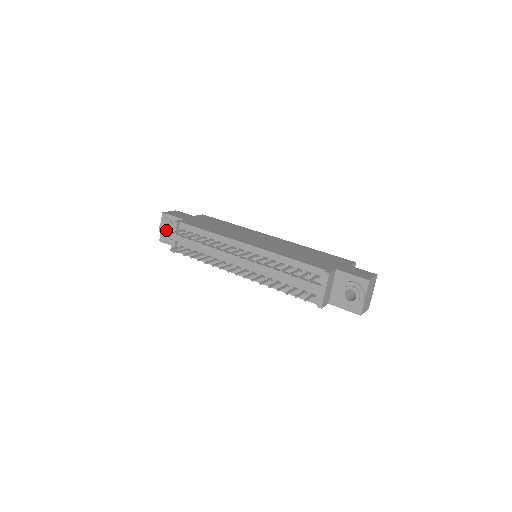
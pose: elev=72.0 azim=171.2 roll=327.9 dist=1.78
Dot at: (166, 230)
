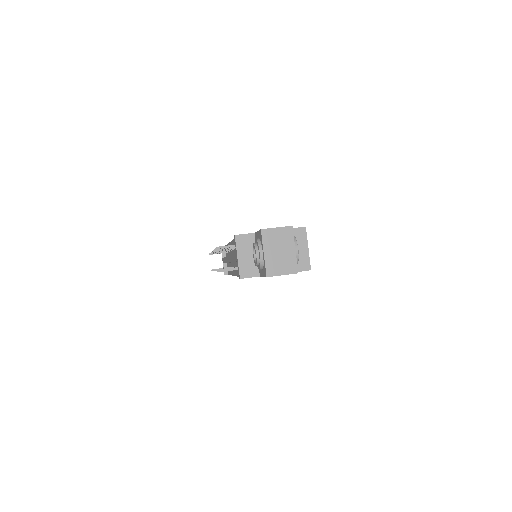
Dot at: occluded
